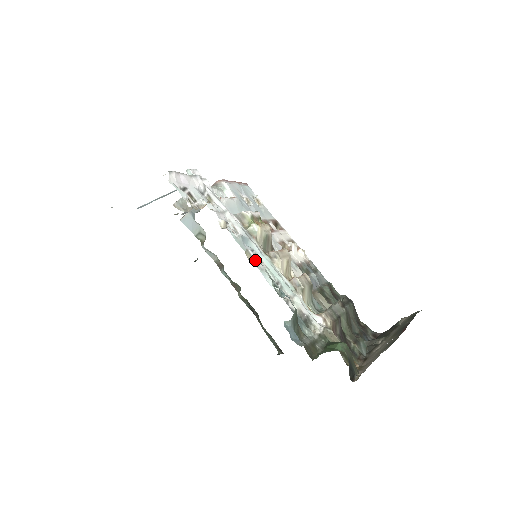
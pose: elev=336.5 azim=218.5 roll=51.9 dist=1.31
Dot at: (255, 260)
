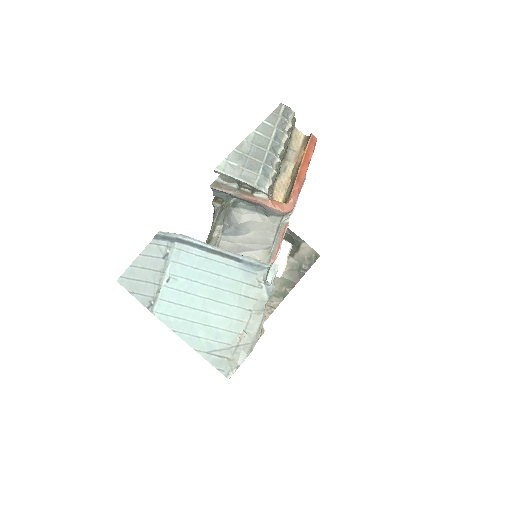
Dot at: occluded
